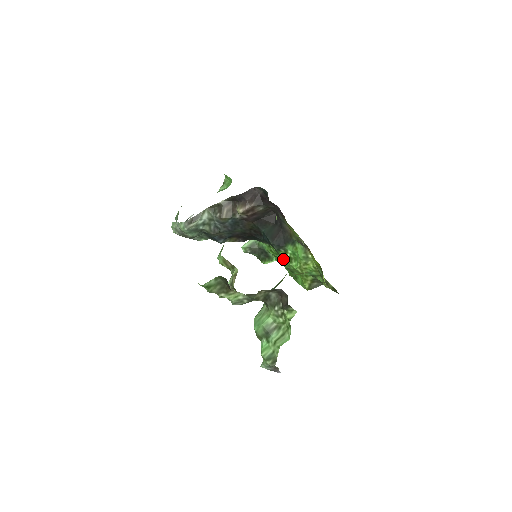
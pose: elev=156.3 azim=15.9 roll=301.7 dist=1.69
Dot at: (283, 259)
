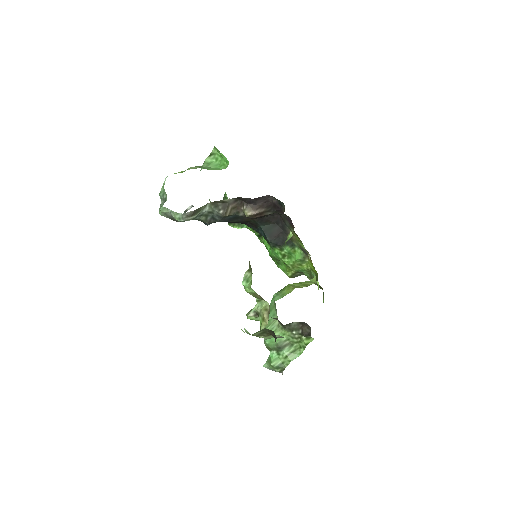
Dot at: (275, 252)
